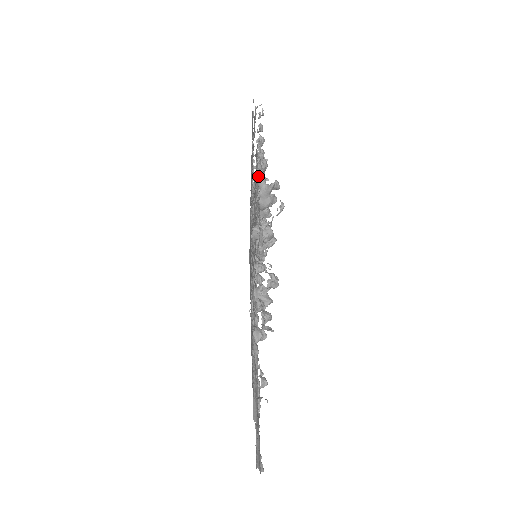
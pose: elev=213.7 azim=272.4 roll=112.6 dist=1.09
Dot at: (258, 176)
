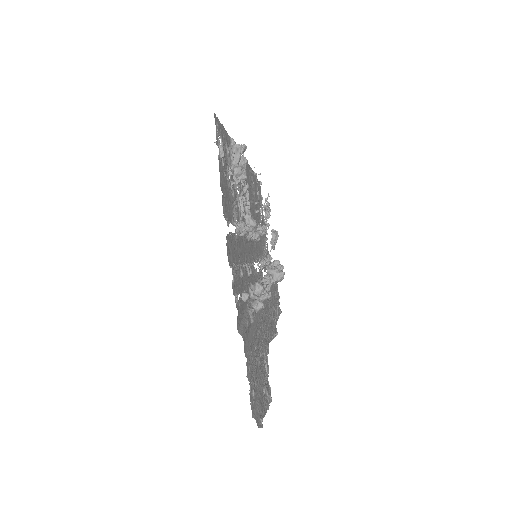
Dot at: (232, 146)
